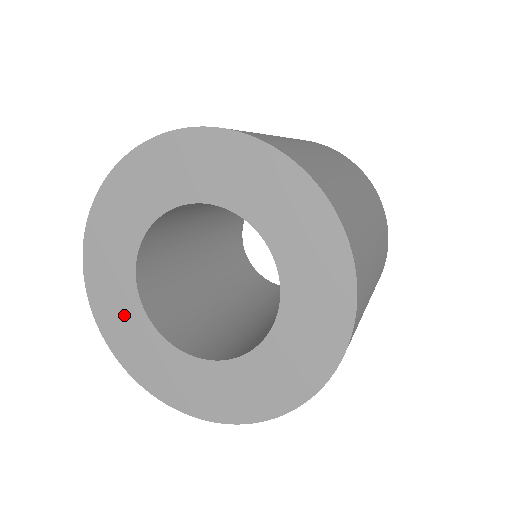
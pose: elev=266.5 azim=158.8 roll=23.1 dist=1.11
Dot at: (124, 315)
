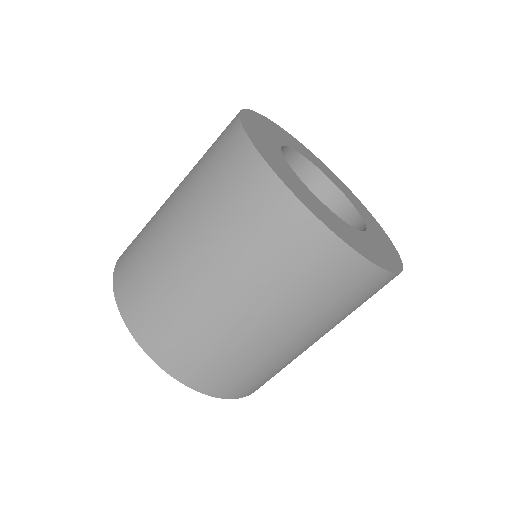
Dot at: occluded
